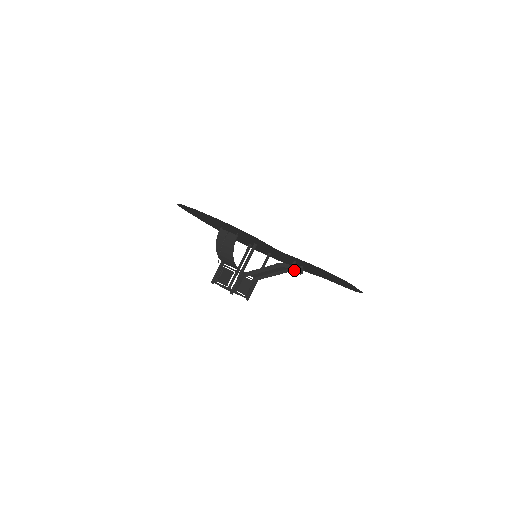
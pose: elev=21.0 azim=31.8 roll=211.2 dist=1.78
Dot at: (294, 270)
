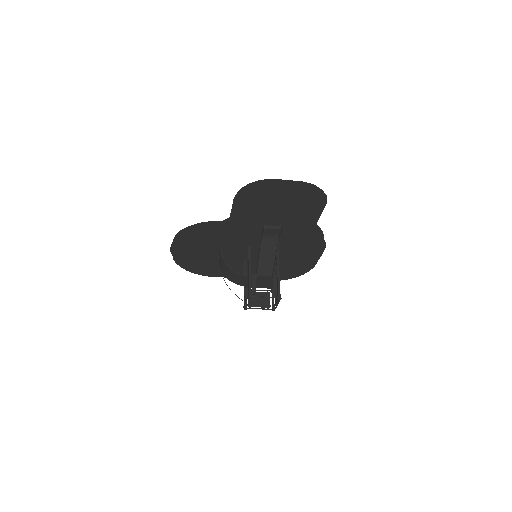
Dot at: (279, 234)
